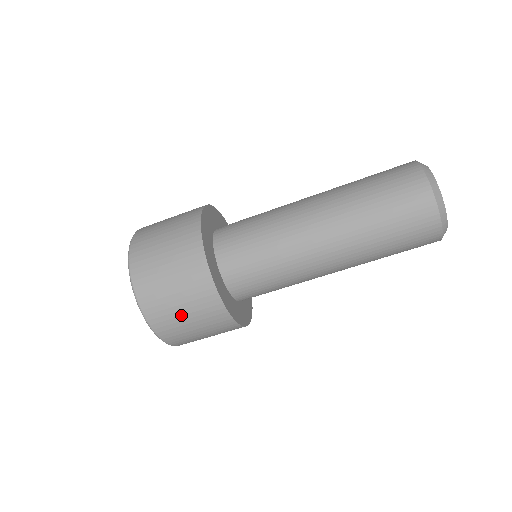
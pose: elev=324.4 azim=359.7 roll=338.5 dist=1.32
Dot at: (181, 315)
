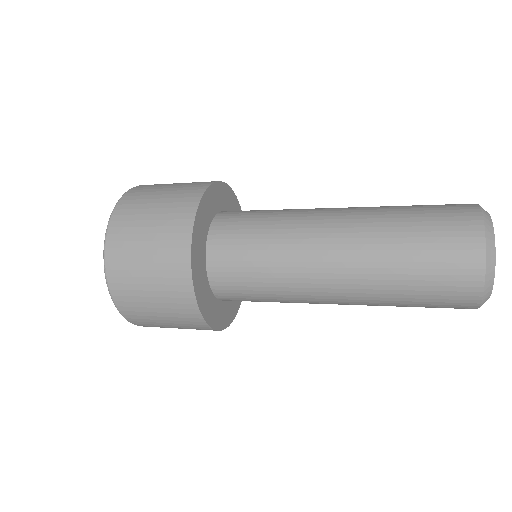
Dot at: occluded
